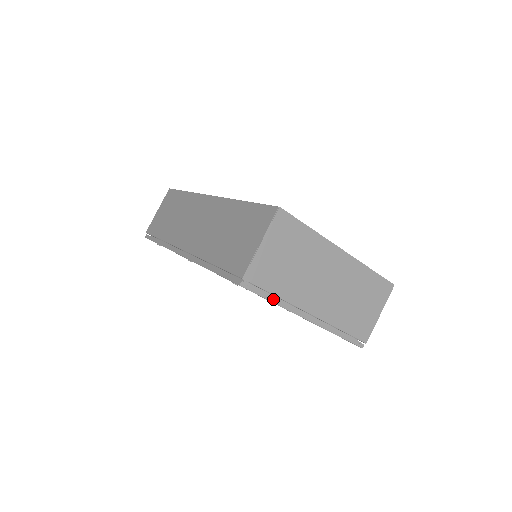
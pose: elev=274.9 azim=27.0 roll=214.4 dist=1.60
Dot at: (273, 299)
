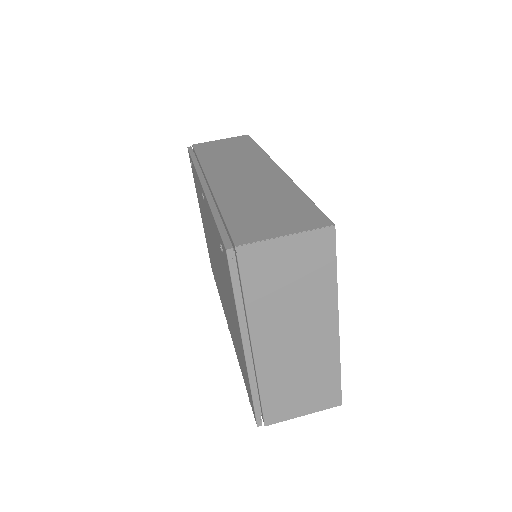
Dot at: (238, 296)
